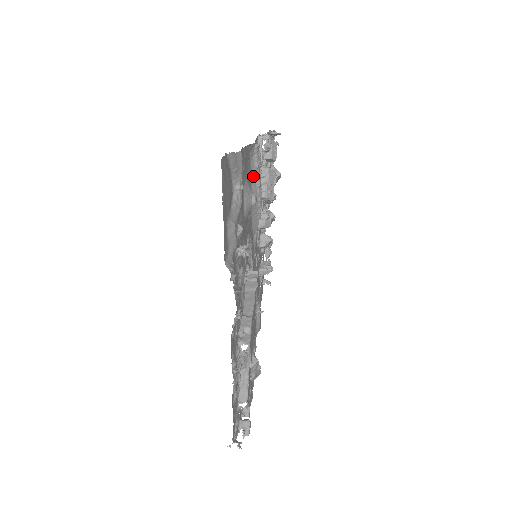
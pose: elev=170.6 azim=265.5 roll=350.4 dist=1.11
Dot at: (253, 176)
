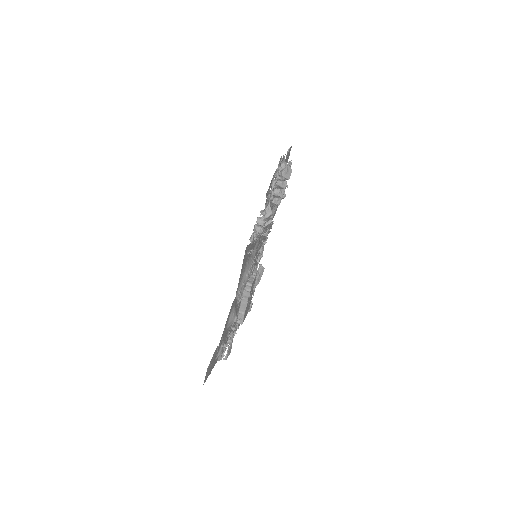
Dot at: occluded
